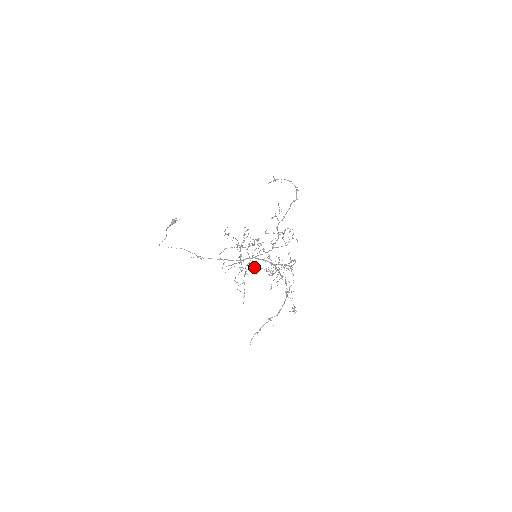
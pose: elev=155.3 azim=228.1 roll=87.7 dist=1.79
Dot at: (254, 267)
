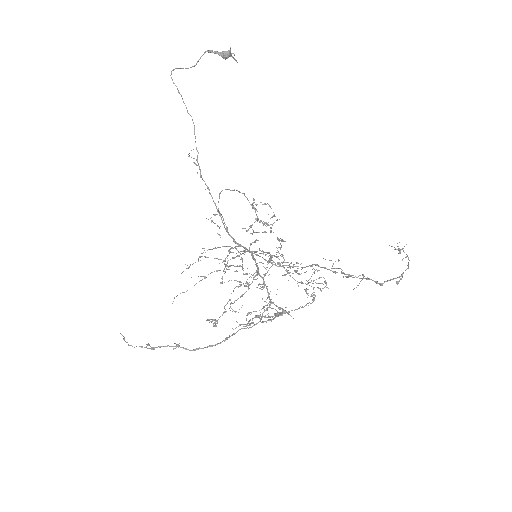
Dot at: occluded
